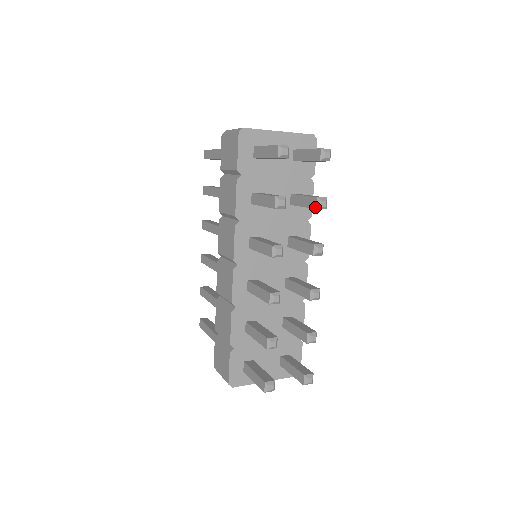
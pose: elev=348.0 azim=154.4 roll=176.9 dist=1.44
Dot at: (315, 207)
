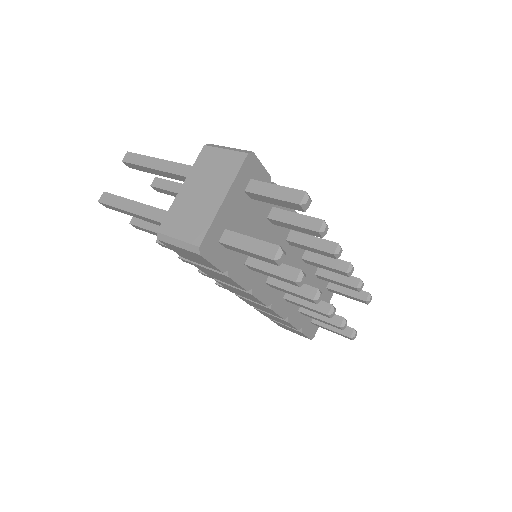
Dot at: occluded
